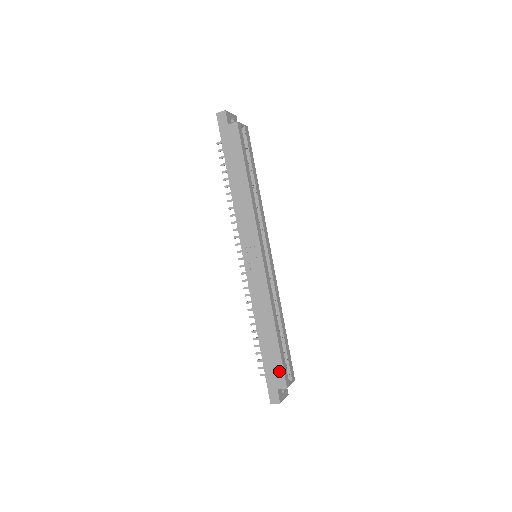
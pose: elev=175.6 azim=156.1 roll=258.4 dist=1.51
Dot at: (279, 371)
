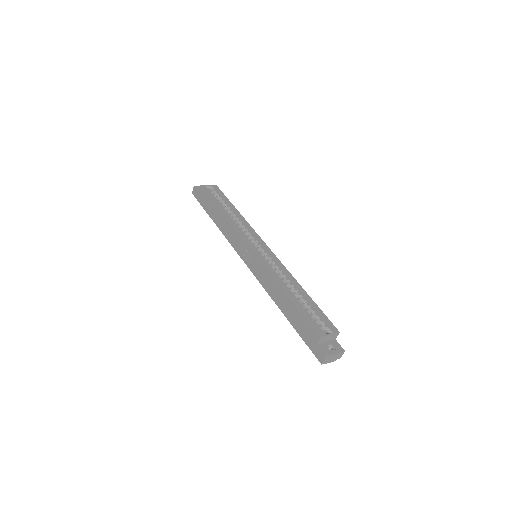
Dot at: (307, 327)
